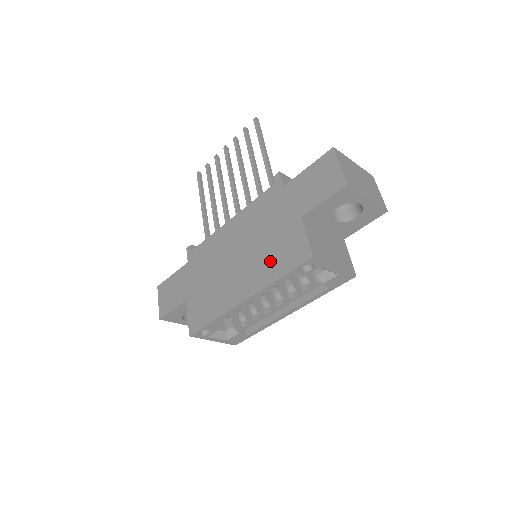
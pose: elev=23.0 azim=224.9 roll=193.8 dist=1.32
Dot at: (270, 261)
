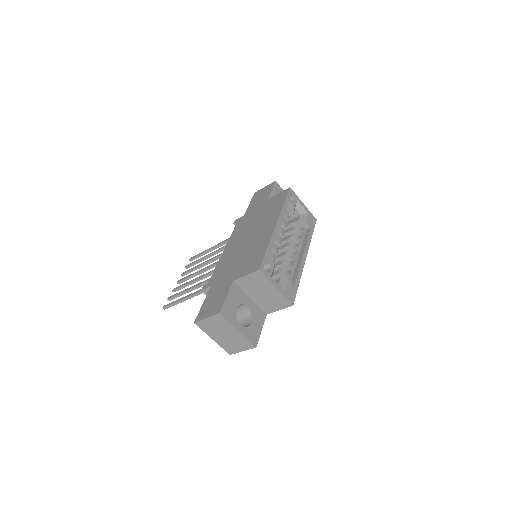
Dot at: (271, 212)
